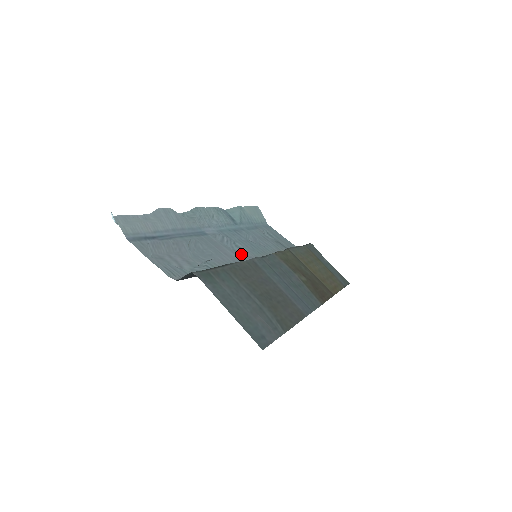
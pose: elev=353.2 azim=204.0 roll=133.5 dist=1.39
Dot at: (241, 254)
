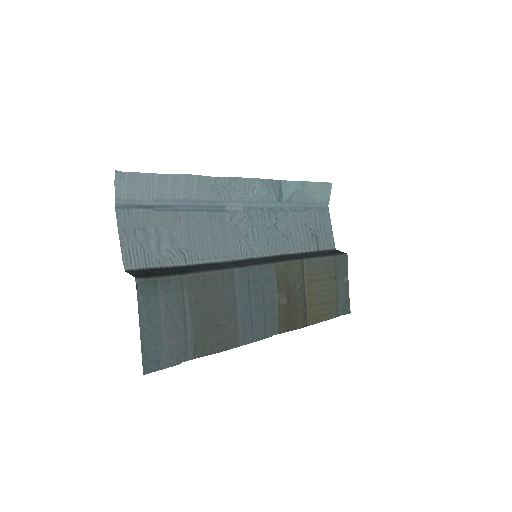
Dot at: (244, 246)
